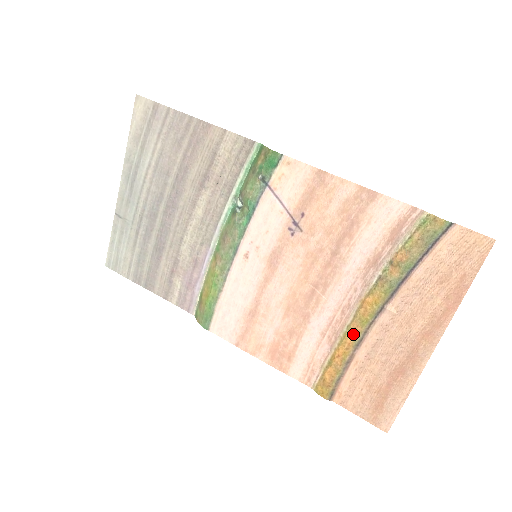
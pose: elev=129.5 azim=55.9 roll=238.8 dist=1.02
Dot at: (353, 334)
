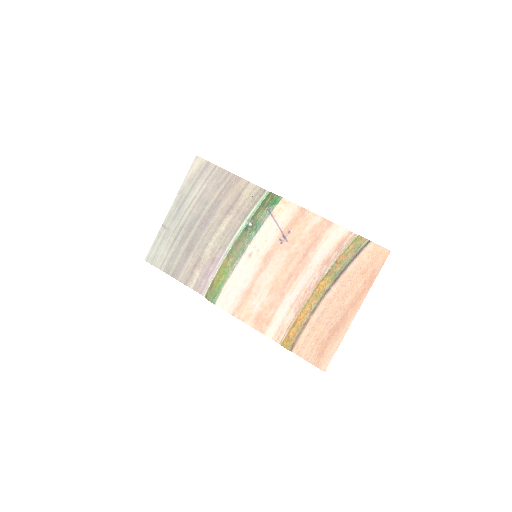
Dot at: (310, 305)
